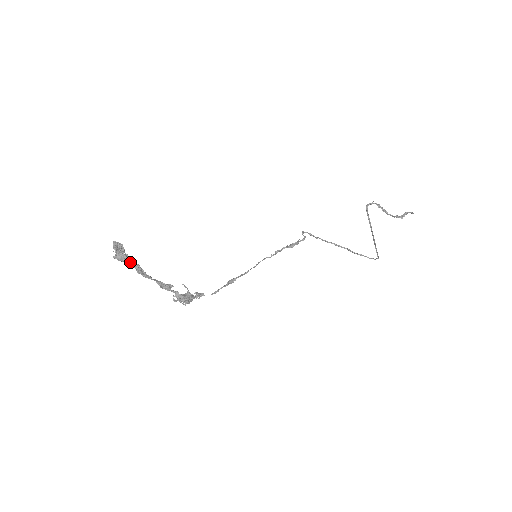
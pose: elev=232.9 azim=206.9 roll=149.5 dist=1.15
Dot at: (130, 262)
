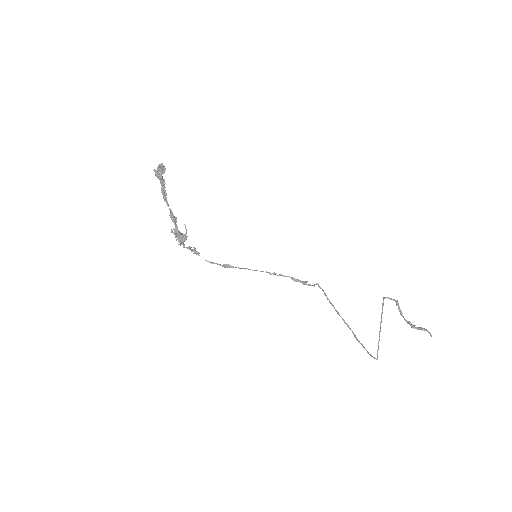
Dot at: (161, 180)
